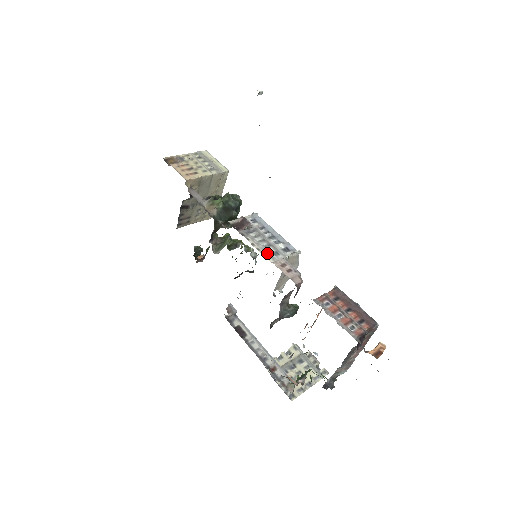
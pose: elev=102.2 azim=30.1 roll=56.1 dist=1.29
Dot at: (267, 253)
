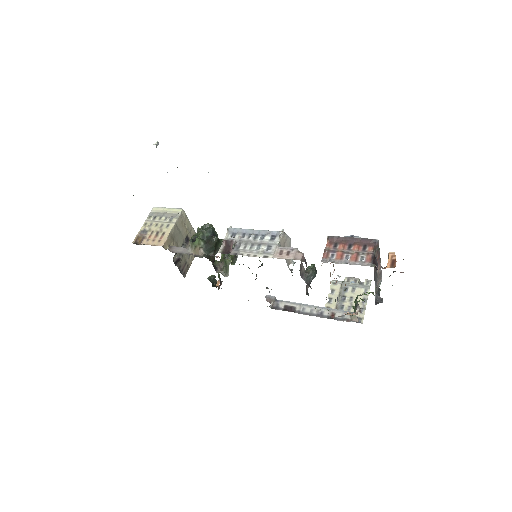
Dot at: (263, 253)
